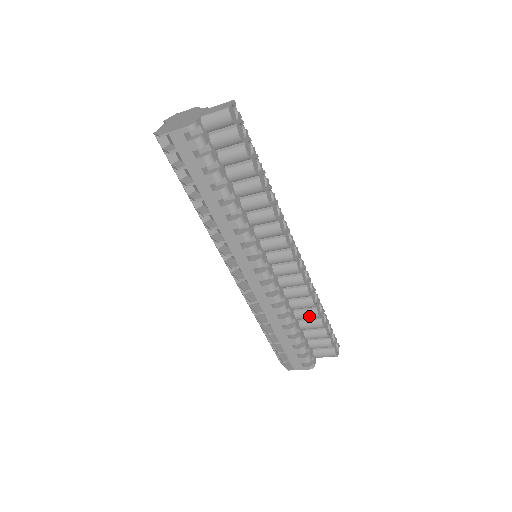
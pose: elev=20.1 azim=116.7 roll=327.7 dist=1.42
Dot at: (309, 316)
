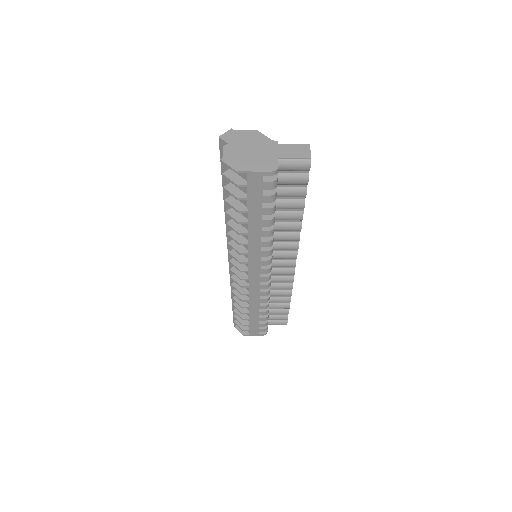
Dot at: (282, 301)
